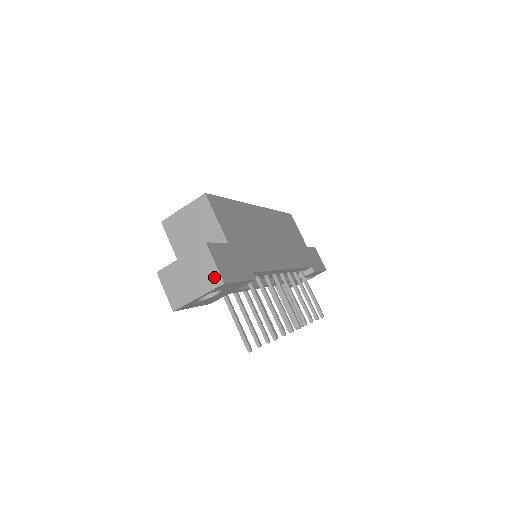
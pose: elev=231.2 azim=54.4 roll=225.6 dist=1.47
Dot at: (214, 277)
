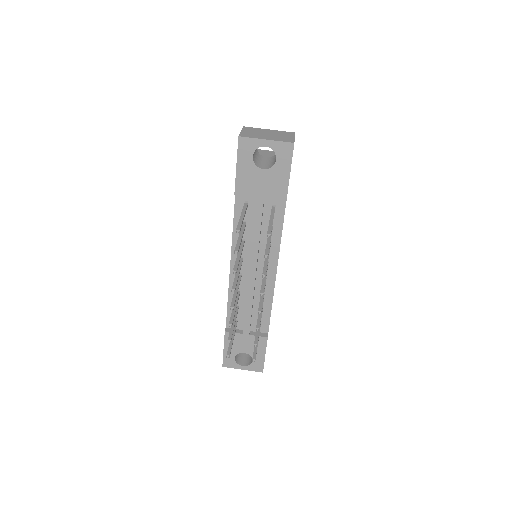
Dot at: (289, 139)
